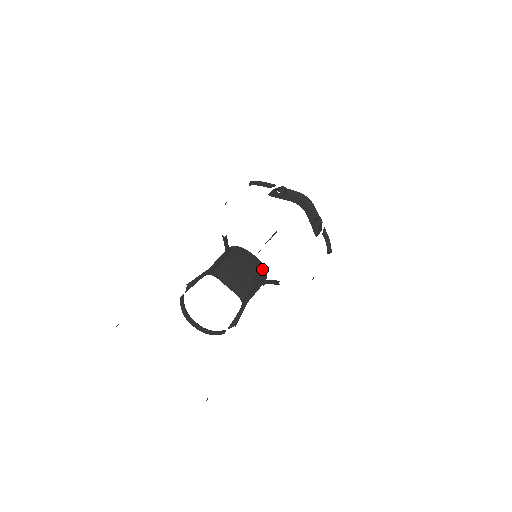
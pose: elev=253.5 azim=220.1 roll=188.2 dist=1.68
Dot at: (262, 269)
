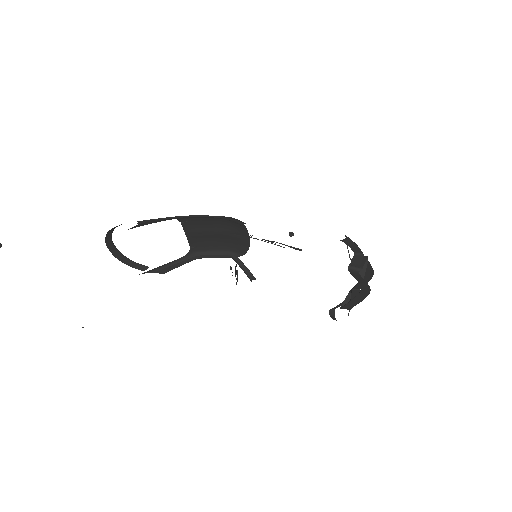
Dot at: (244, 248)
